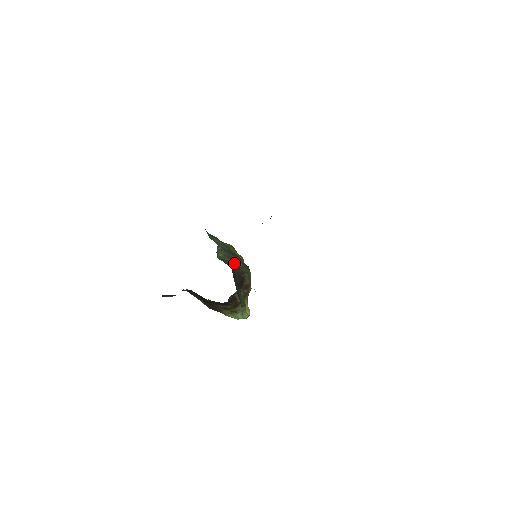
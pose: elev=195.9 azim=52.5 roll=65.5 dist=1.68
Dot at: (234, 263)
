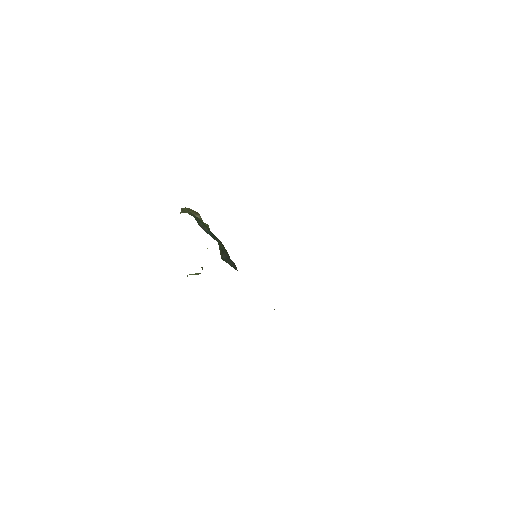
Dot at: occluded
